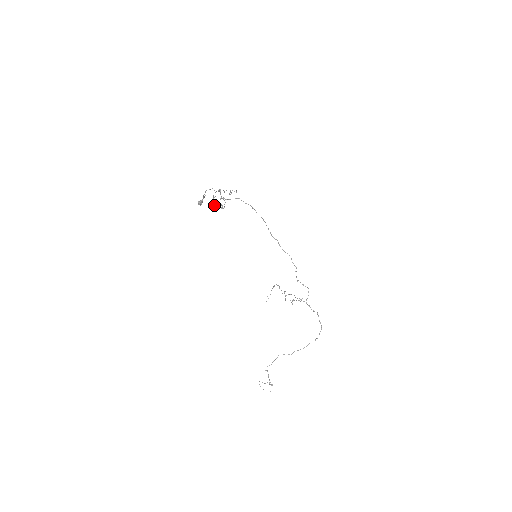
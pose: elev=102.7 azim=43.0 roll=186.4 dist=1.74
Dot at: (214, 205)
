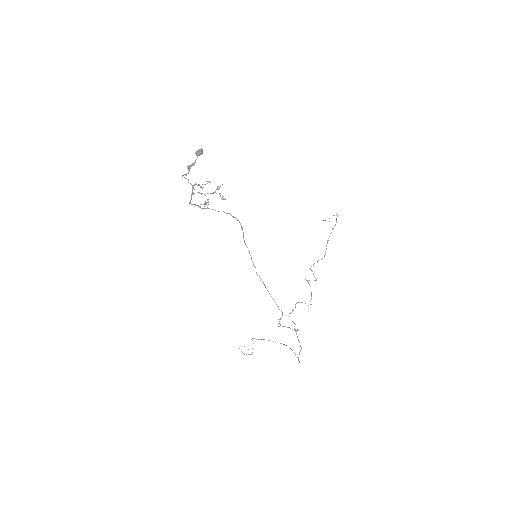
Dot at: occluded
